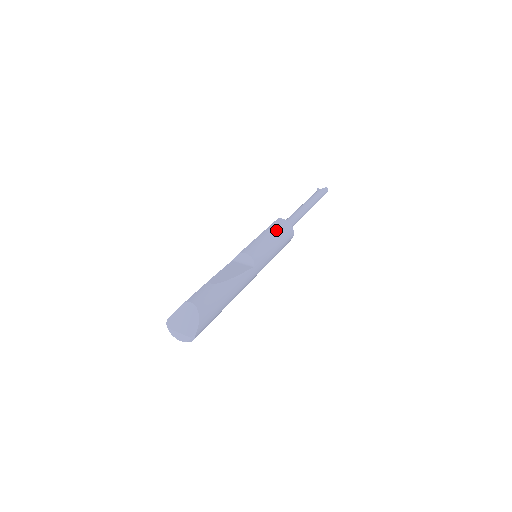
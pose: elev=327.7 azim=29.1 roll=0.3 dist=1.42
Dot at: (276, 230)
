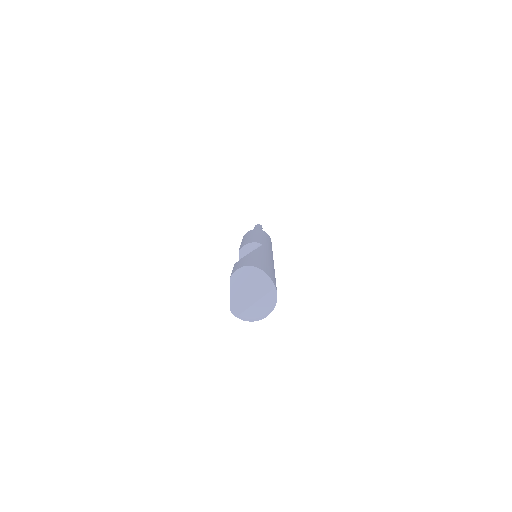
Dot at: (251, 233)
